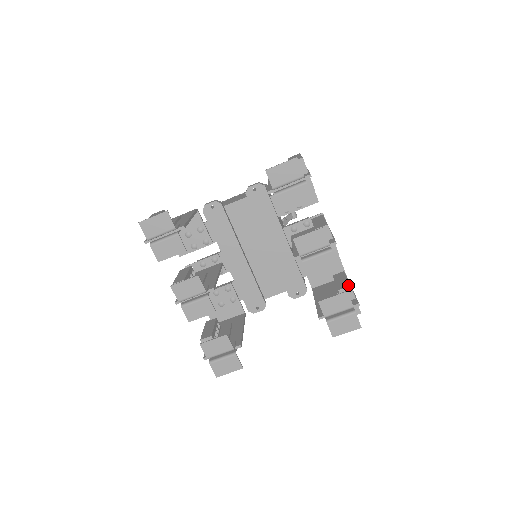
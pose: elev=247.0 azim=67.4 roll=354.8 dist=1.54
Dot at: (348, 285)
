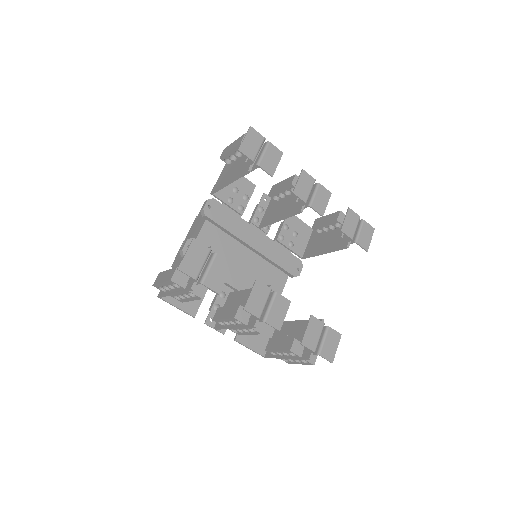
Dot at: (338, 212)
